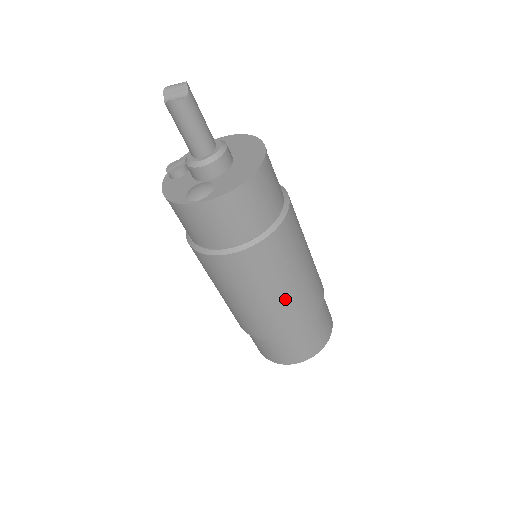
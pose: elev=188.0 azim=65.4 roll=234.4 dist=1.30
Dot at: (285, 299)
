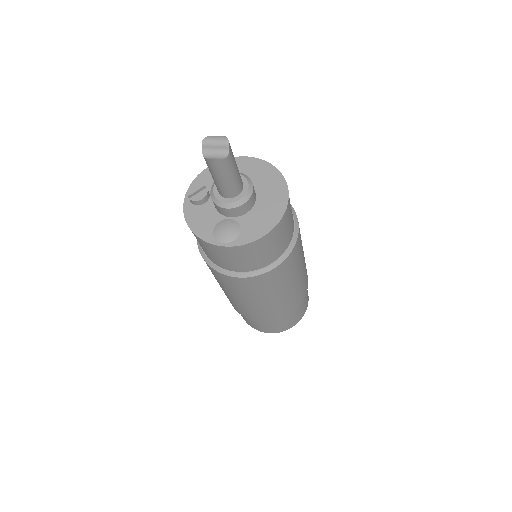
Dot at: (282, 299)
